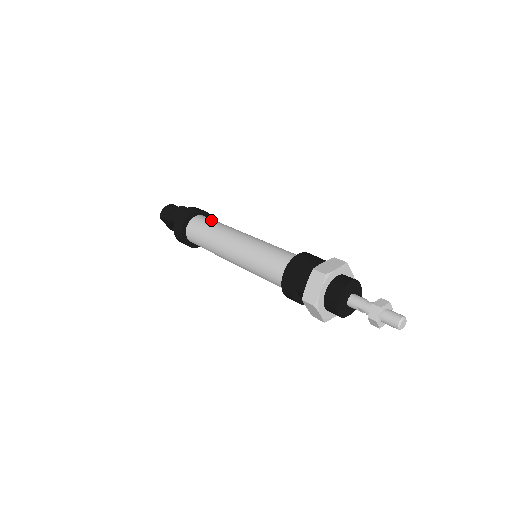
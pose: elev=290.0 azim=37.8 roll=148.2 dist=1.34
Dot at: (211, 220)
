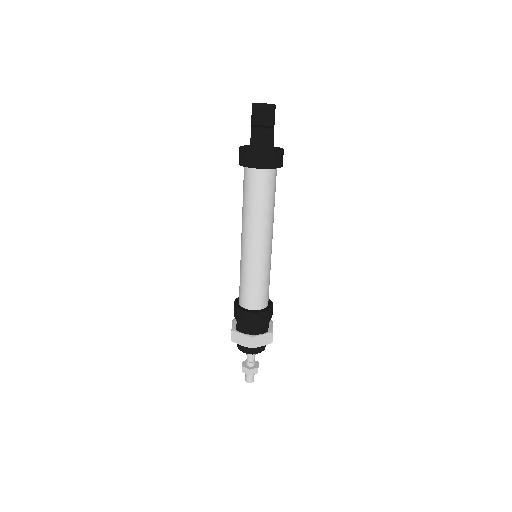
Dot at: (271, 191)
